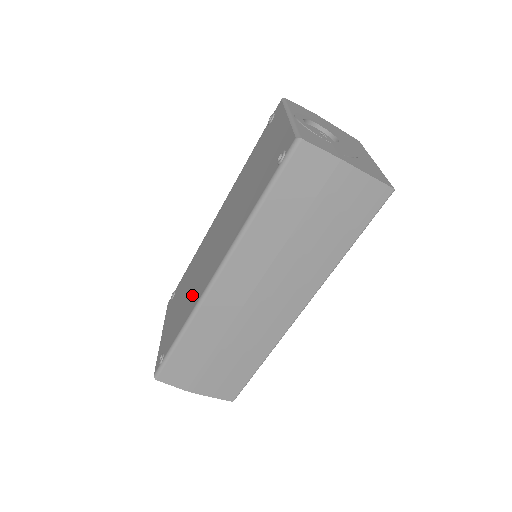
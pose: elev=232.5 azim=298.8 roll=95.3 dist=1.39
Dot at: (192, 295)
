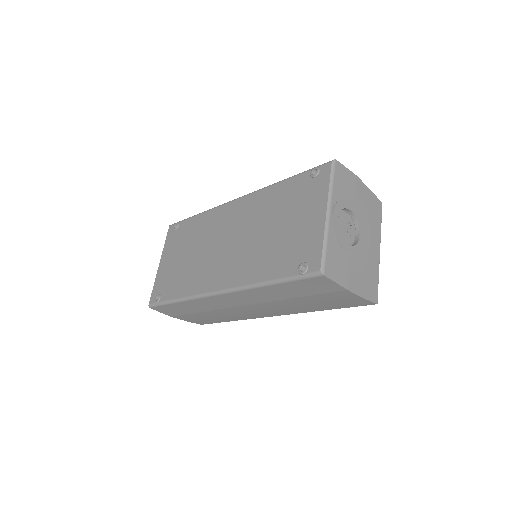
Dot at: (195, 273)
